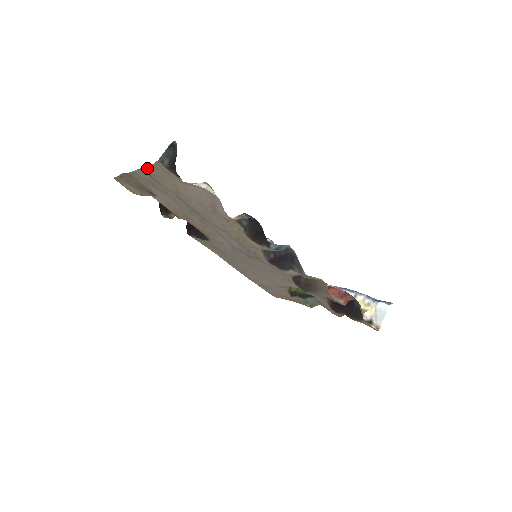
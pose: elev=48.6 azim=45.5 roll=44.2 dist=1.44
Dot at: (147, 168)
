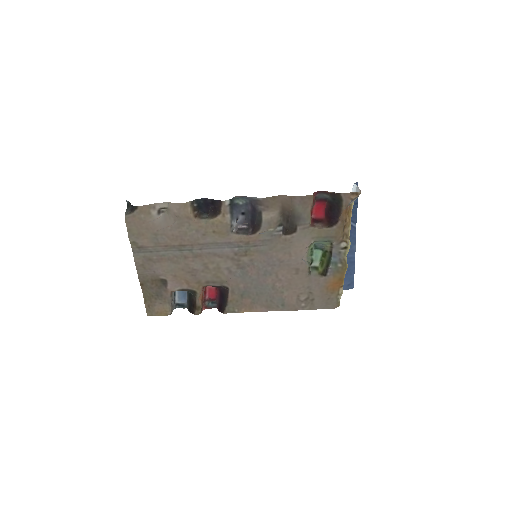
Dot at: (129, 235)
